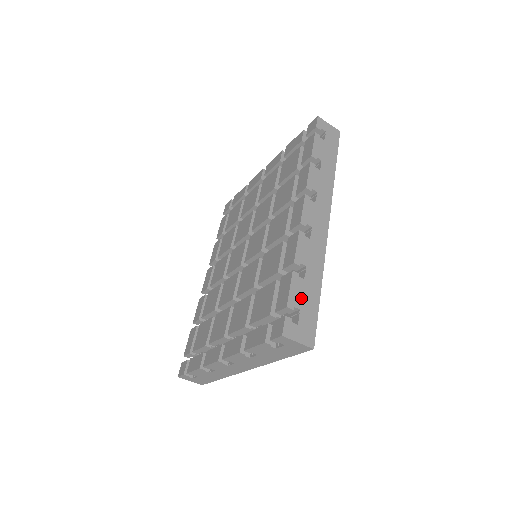
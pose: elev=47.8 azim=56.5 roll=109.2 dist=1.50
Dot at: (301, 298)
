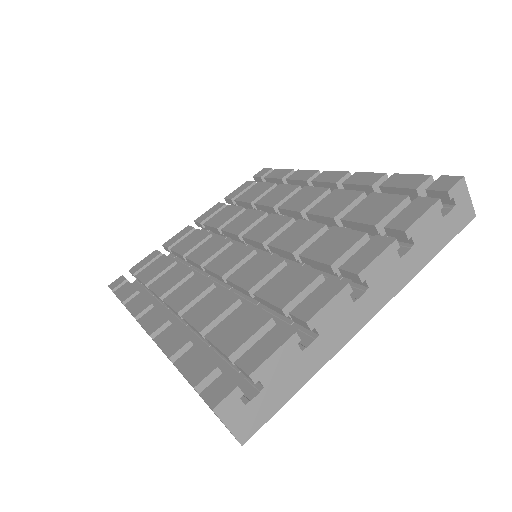
Dot at: occluded
